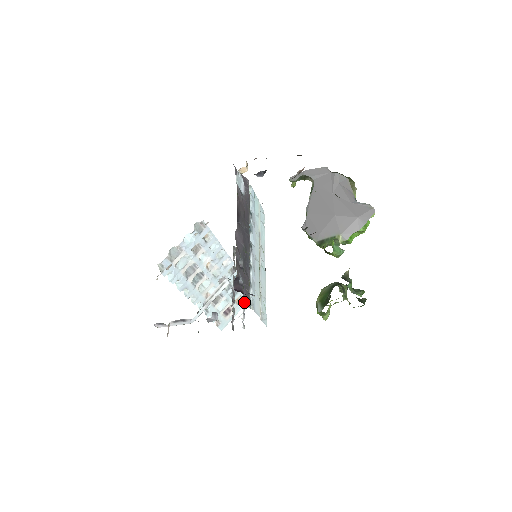
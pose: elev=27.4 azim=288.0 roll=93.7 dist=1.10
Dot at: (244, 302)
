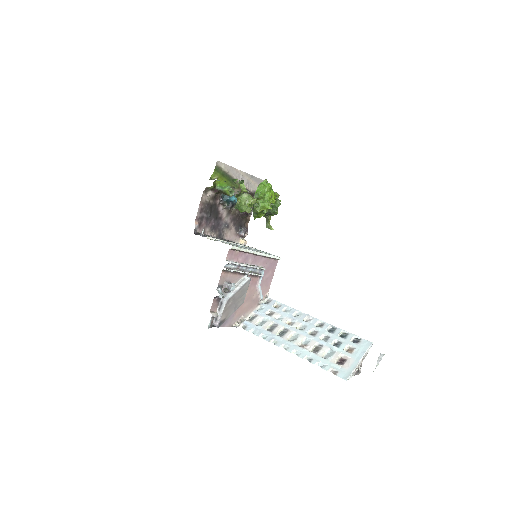
Dot at: (361, 352)
